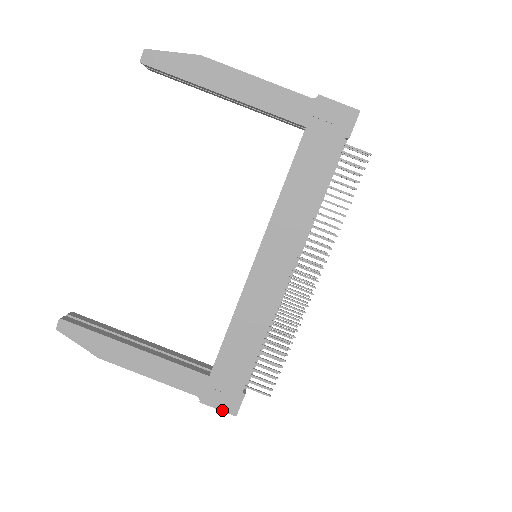
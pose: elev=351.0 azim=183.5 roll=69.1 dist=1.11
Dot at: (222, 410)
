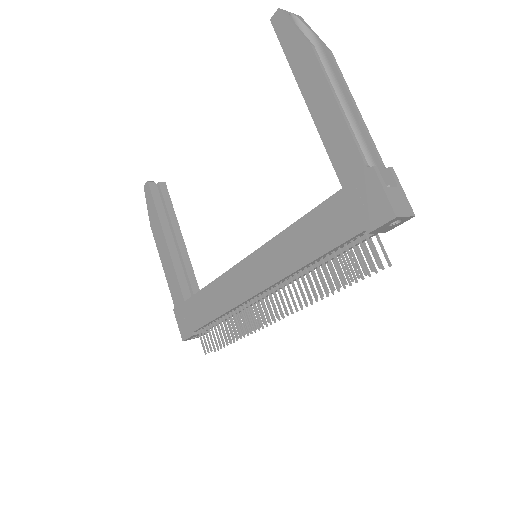
Dot at: (179, 328)
